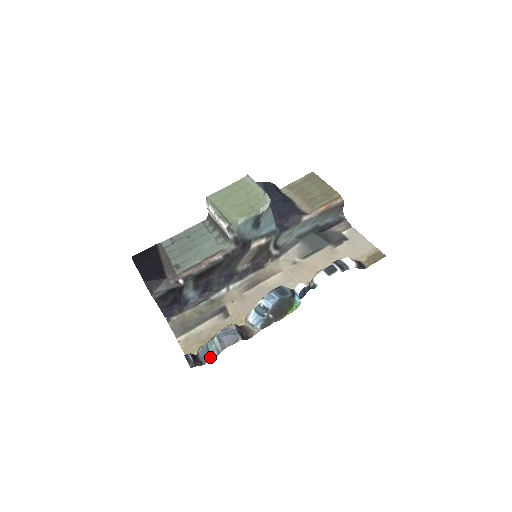
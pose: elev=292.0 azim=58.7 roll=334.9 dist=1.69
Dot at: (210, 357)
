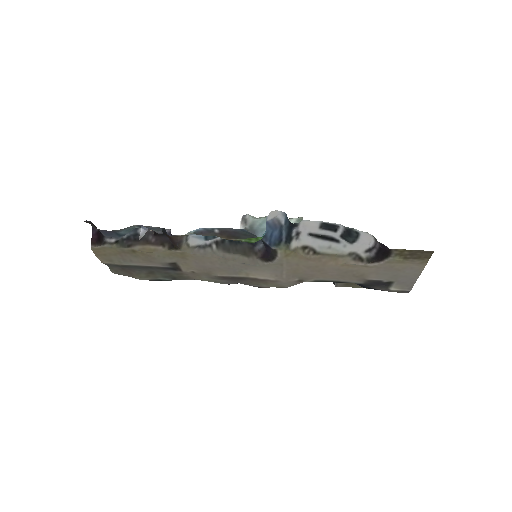
Dot at: (112, 232)
